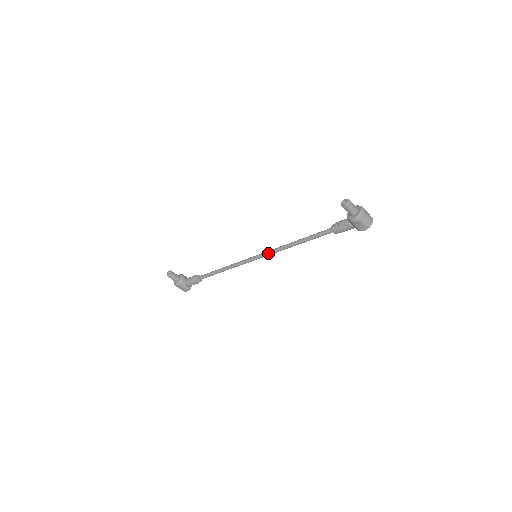
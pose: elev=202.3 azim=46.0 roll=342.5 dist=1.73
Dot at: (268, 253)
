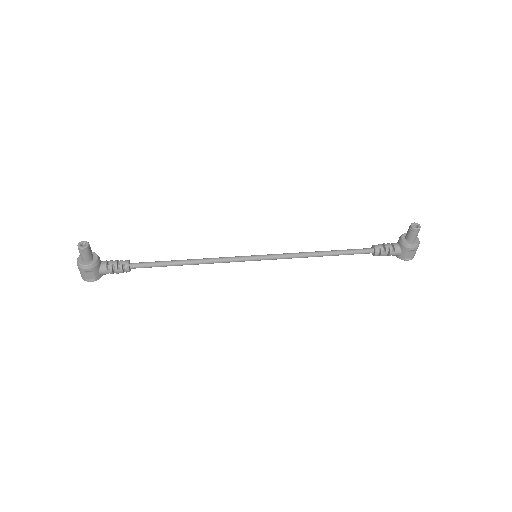
Dot at: (278, 256)
